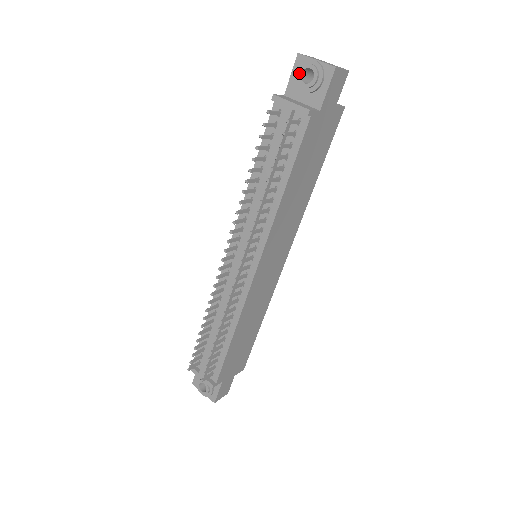
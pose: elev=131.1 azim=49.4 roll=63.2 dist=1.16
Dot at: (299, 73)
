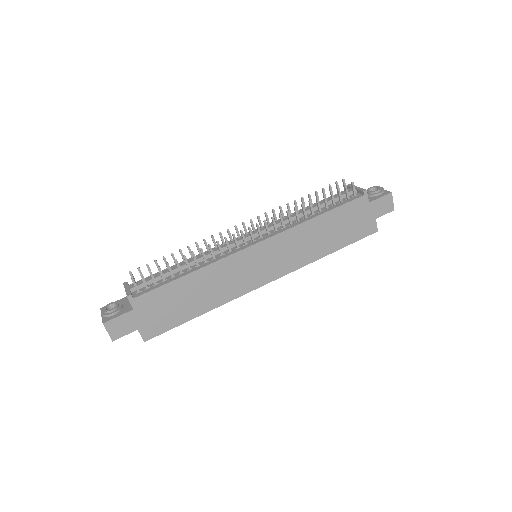
Dot at: (370, 188)
